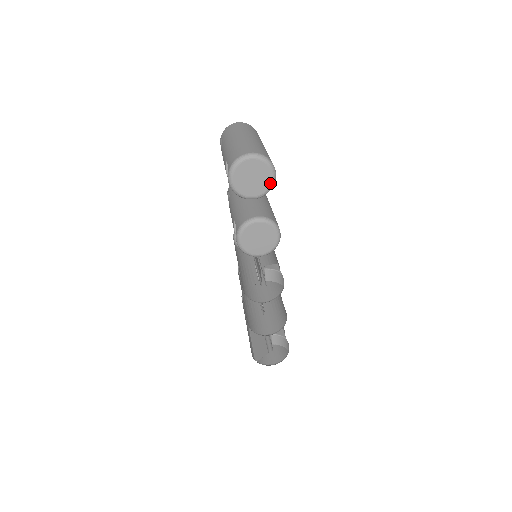
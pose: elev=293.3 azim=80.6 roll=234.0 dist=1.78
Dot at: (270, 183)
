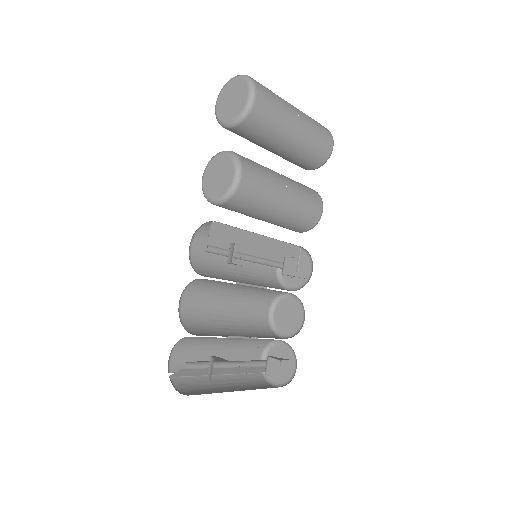
Dot at: (244, 106)
